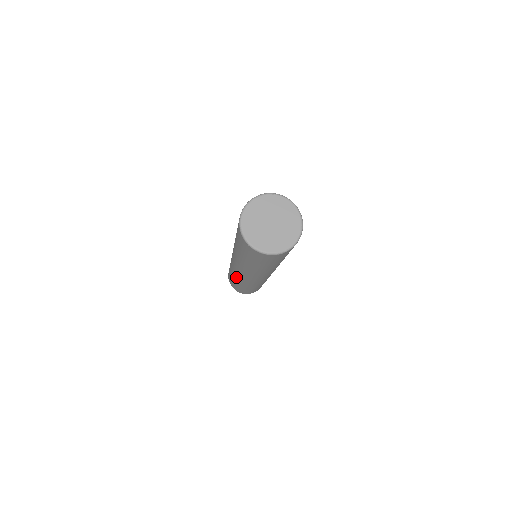
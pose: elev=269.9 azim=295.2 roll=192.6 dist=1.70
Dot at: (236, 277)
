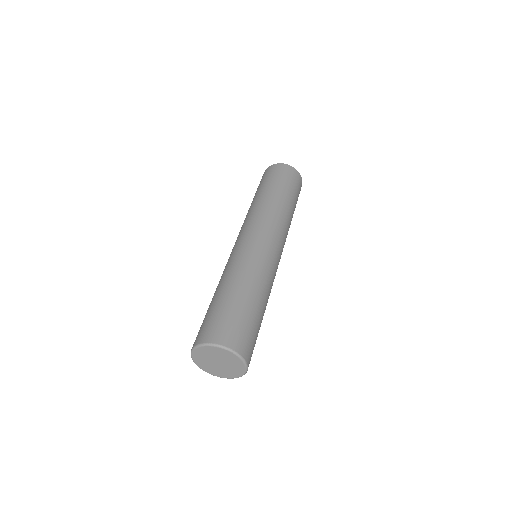
Dot at: occluded
